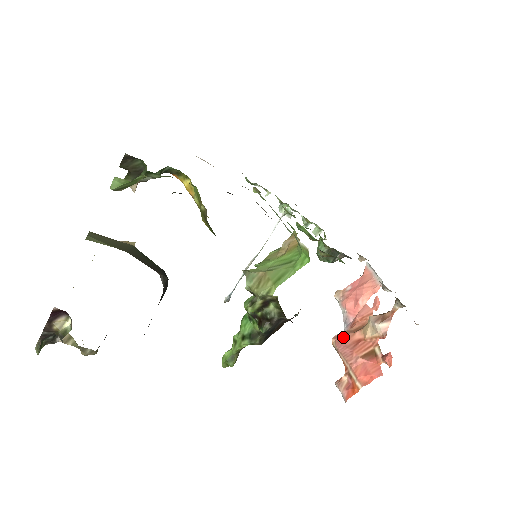
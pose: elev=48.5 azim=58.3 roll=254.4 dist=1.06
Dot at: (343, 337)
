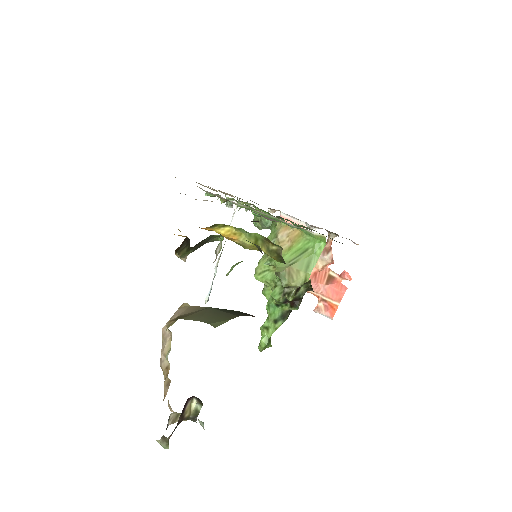
Dot at: occluded
